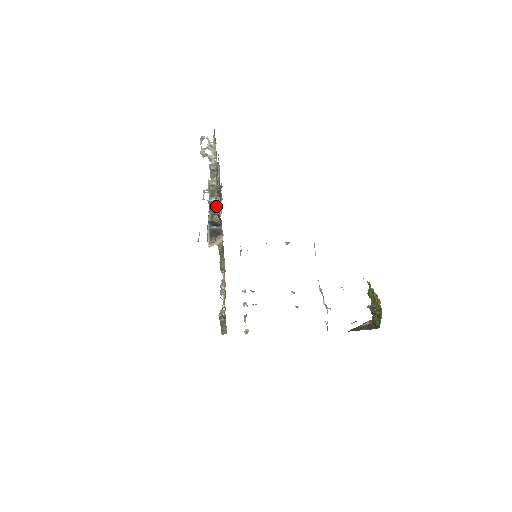
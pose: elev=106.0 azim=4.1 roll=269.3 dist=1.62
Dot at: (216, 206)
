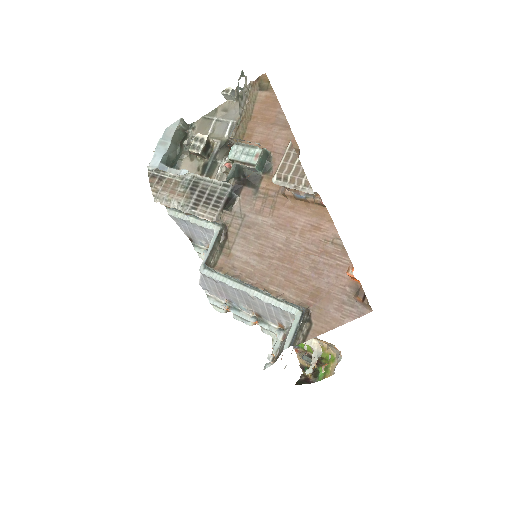
Dot at: (269, 161)
